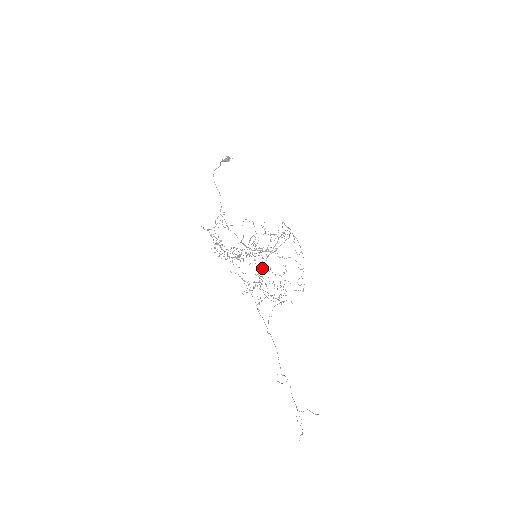
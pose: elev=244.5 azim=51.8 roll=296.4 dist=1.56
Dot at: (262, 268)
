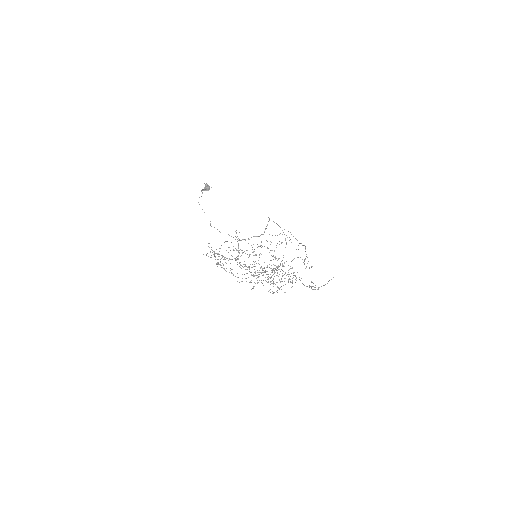
Dot at: occluded
